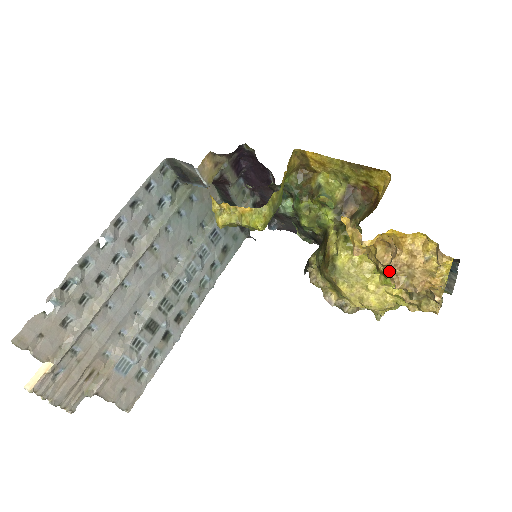
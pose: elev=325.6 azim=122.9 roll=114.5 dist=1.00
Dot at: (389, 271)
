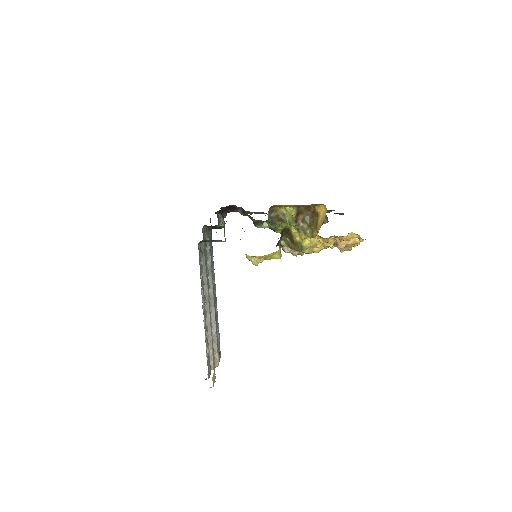
Dot at: (338, 248)
